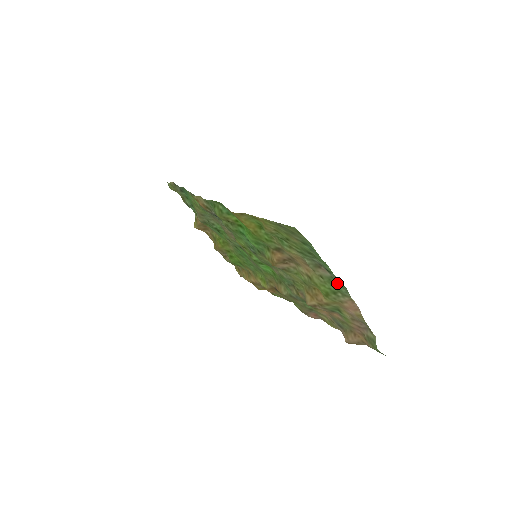
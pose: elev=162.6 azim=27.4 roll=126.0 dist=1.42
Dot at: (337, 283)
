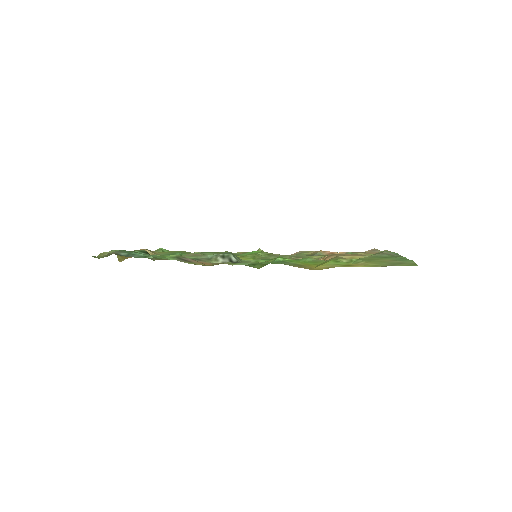
Dot at: occluded
